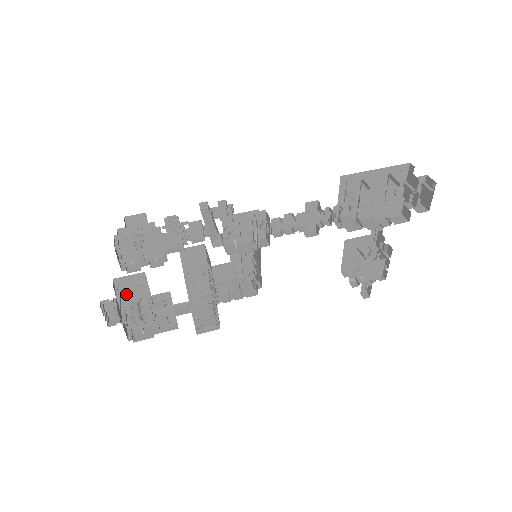
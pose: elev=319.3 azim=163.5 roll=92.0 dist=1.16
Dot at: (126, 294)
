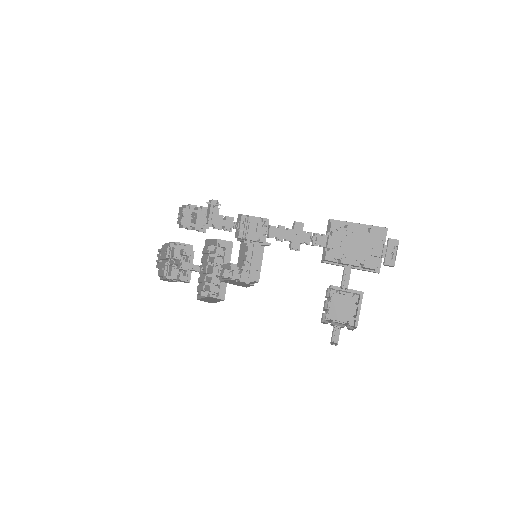
Dot at: (174, 245)
